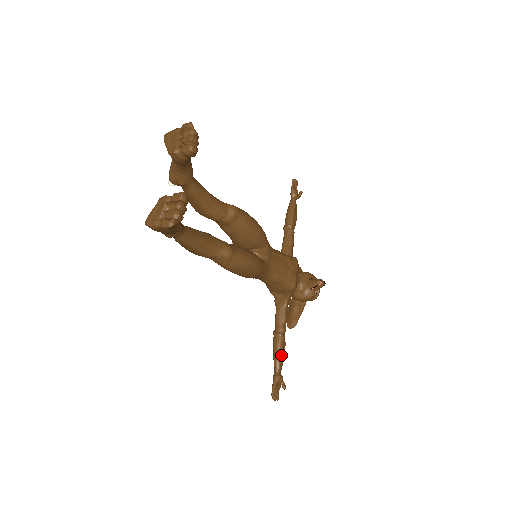
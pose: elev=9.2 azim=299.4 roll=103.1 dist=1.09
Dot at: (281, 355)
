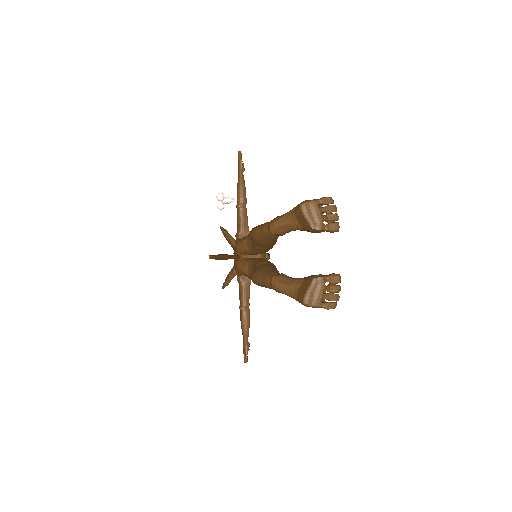
Dot at: (249, 326)
